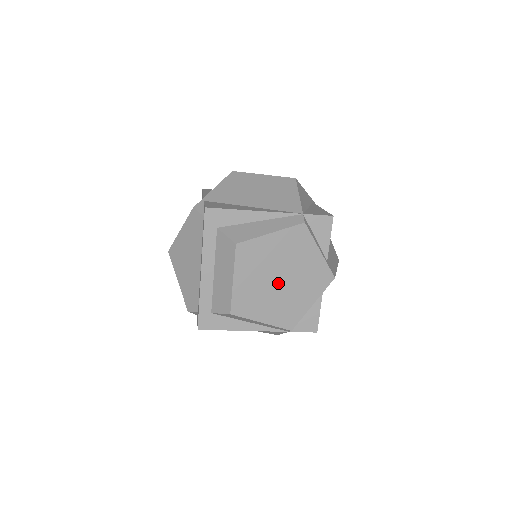
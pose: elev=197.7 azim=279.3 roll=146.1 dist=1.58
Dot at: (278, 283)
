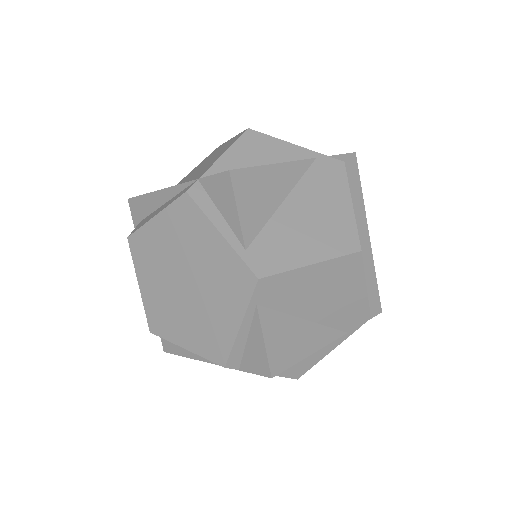
Dot at: (185, 289)
